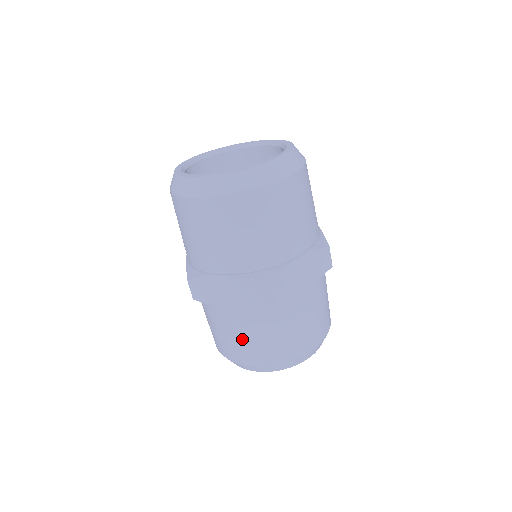
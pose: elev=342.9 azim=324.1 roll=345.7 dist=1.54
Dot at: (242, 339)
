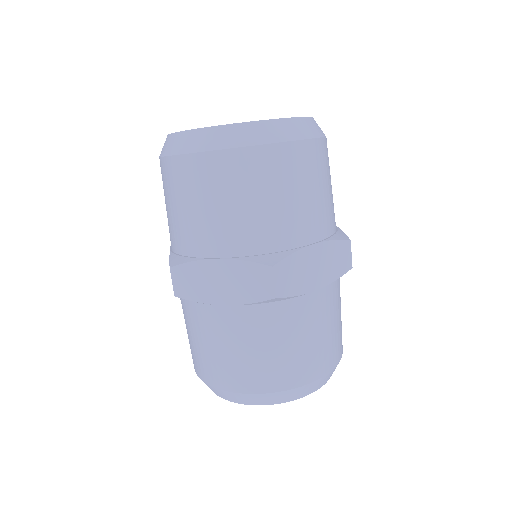
Dot at: occluded
